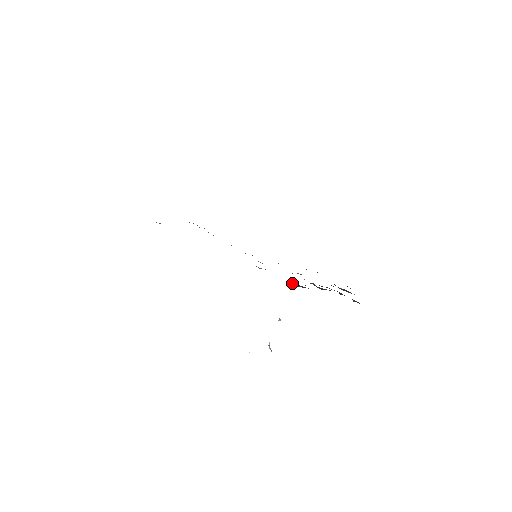
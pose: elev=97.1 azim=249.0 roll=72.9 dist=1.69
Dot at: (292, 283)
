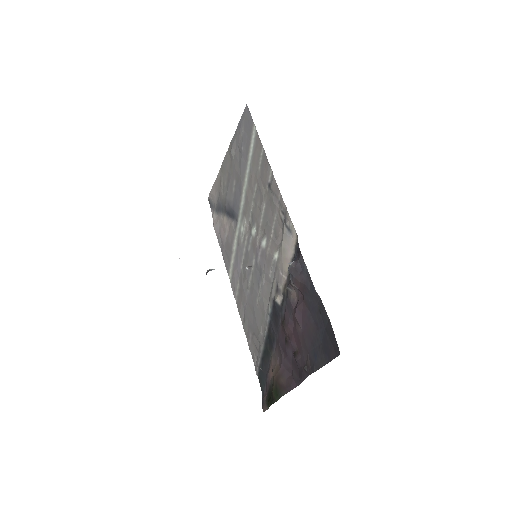
Dot at: (300, 259)
